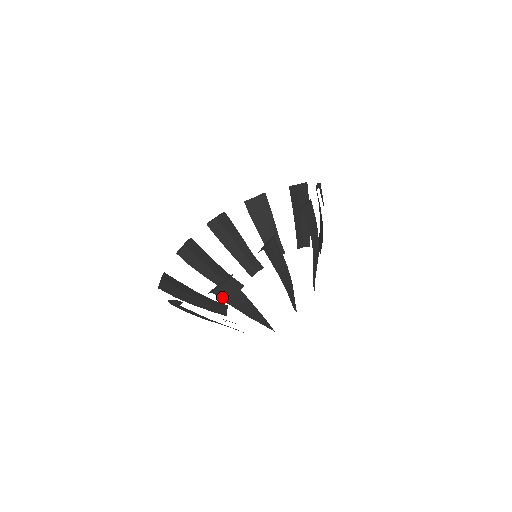
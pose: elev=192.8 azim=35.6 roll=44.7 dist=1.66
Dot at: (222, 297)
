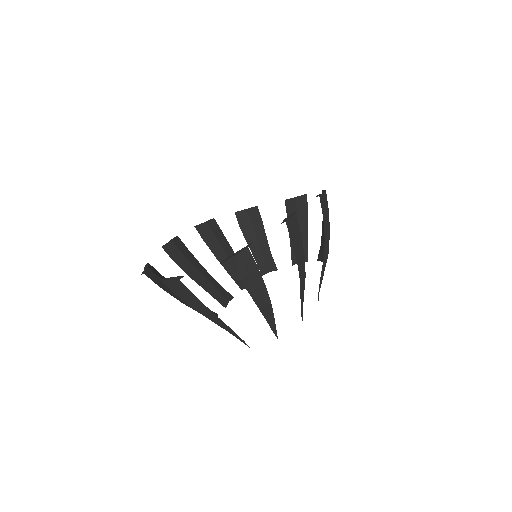
Dot at: (235, 270)
